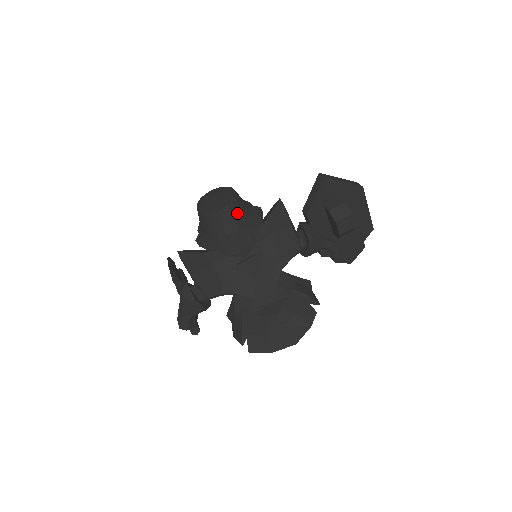
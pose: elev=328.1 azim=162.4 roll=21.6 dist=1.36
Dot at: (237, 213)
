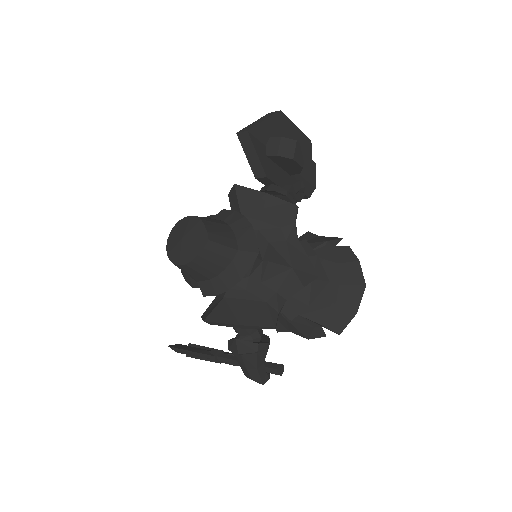
Dot at: (220, 231)
